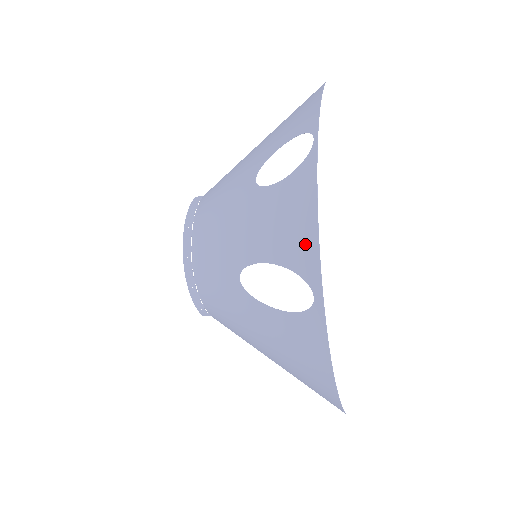
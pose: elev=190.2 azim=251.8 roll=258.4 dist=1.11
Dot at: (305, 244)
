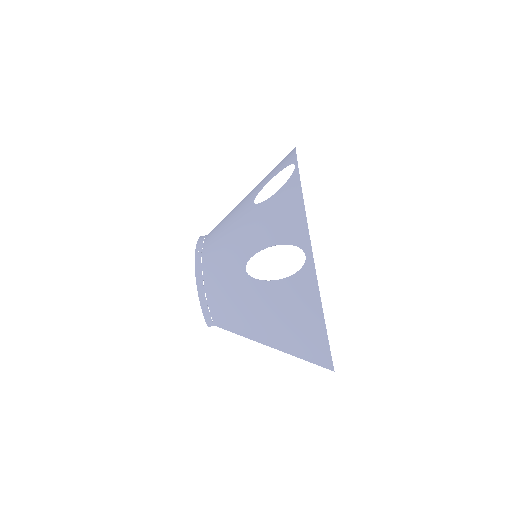
Dot at: (296, 222)
